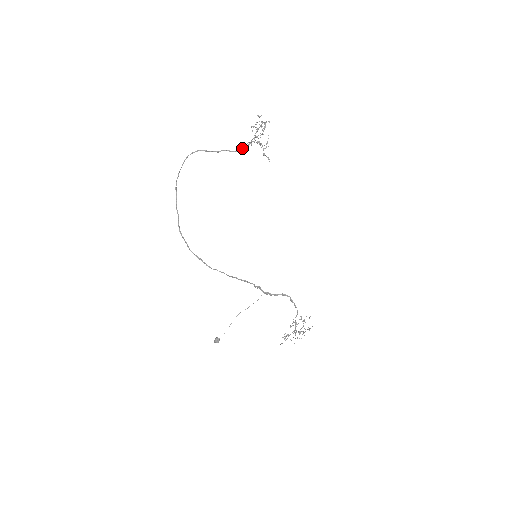
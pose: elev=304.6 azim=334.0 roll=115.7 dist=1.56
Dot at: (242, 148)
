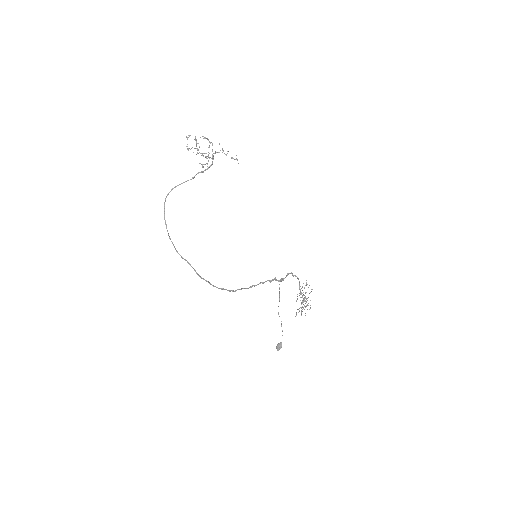
Dot at: occluded
